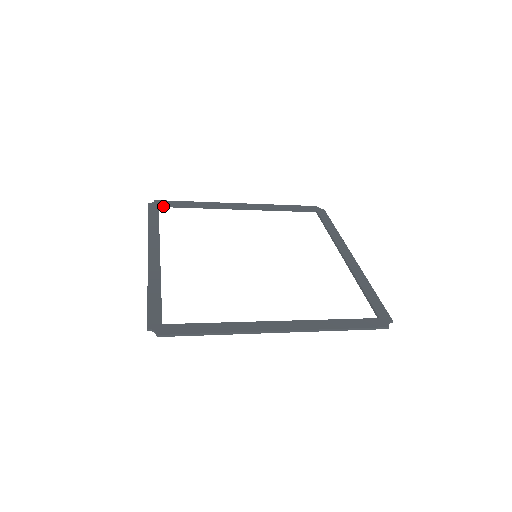
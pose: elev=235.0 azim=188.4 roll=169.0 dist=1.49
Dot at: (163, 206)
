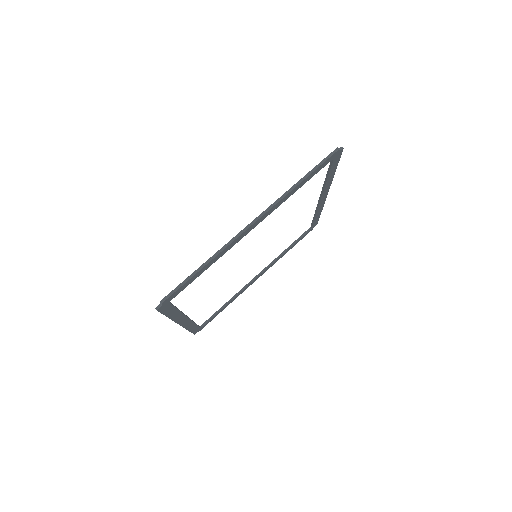
Dot at: (203, 324)
